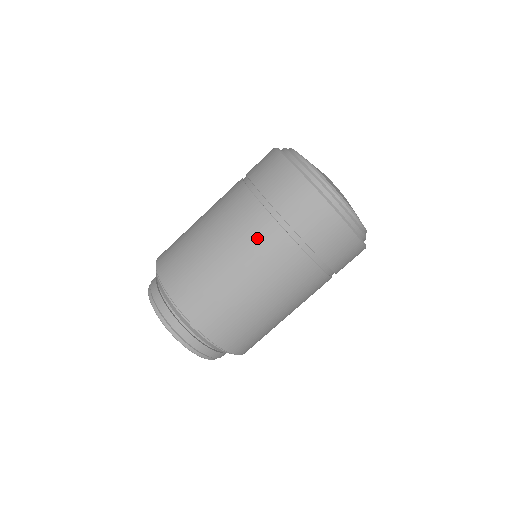
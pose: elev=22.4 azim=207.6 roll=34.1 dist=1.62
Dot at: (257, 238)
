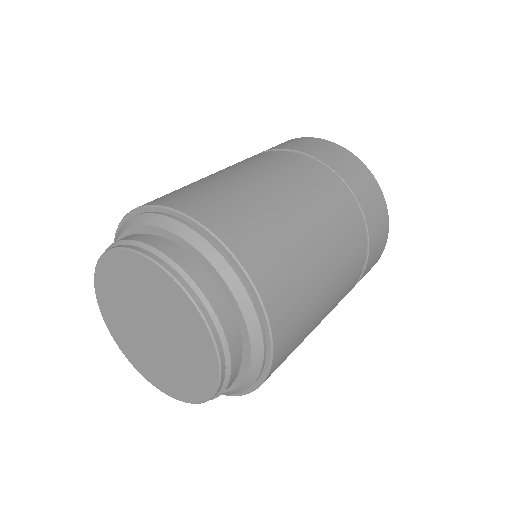
Dot at: (302, 174)
